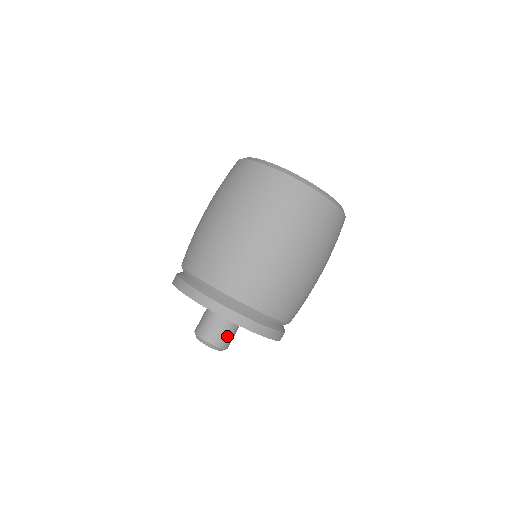
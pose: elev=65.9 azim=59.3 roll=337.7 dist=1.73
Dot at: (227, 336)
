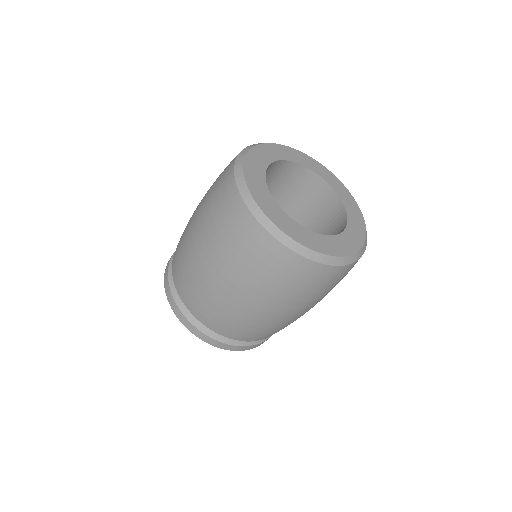
Dot at: occluded
